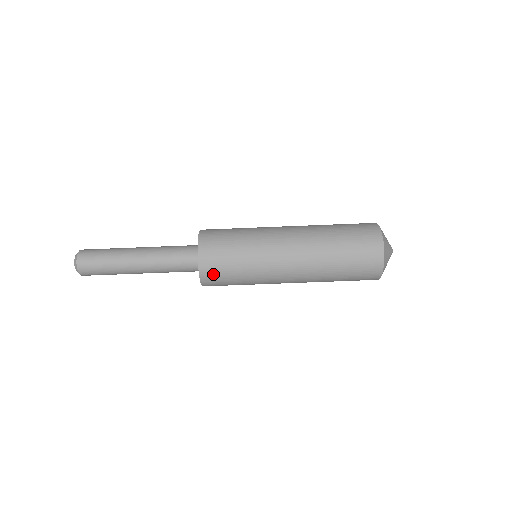
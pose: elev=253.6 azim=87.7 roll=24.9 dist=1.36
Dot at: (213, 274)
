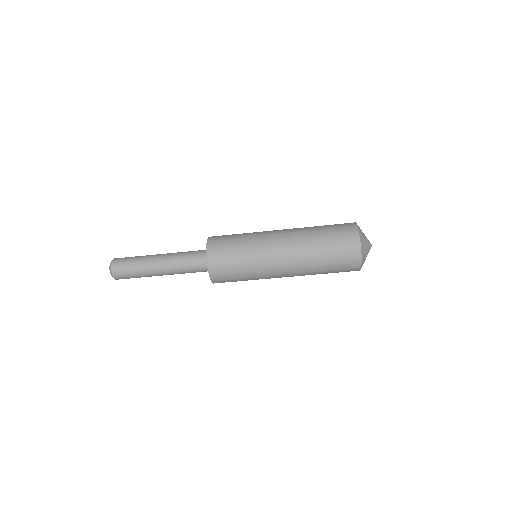
Dot at: (224, 282)
